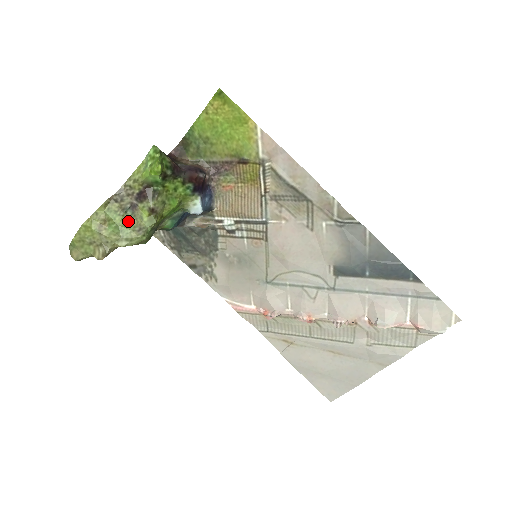
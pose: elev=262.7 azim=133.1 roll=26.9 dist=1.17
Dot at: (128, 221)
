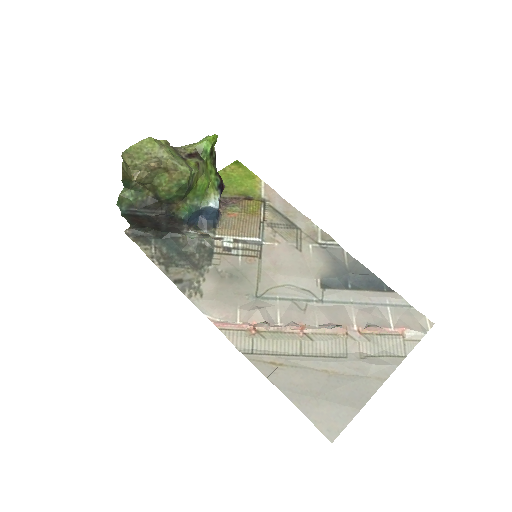
Dot at: (180, 159)
